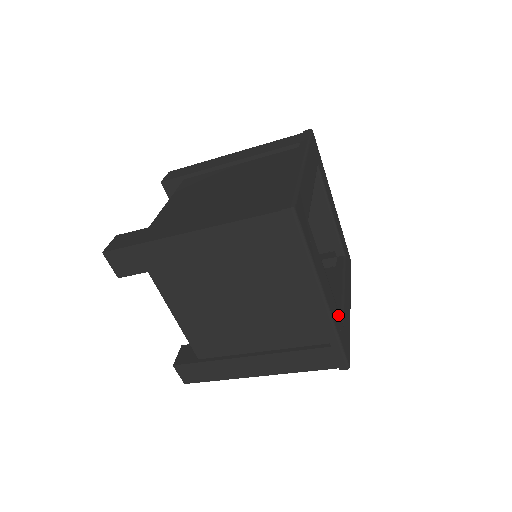
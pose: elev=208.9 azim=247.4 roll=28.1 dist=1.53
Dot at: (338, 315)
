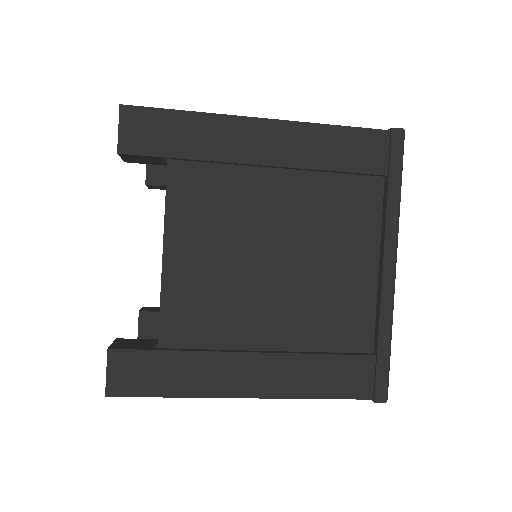
Dot at: occluded
